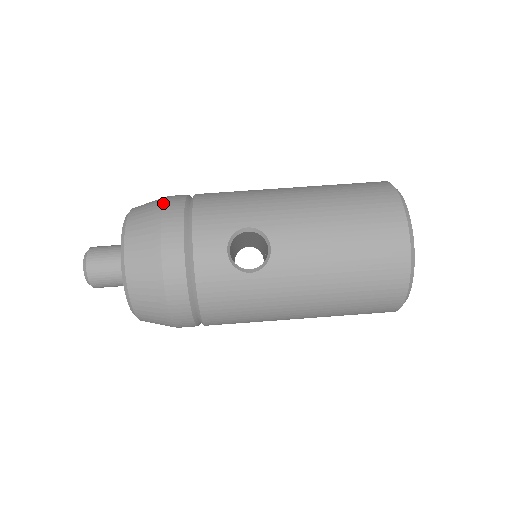
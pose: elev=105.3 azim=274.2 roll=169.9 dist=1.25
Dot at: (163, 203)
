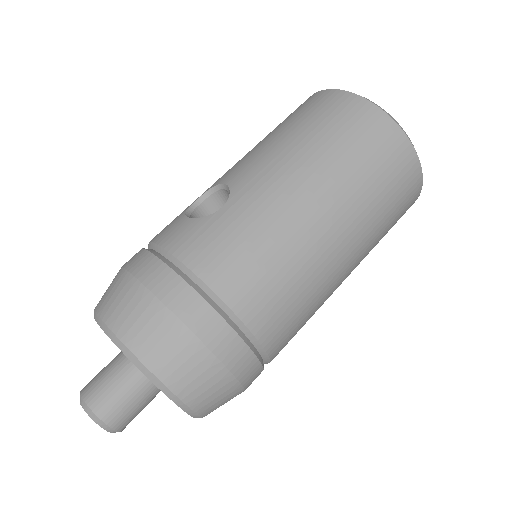
Dot at: occluded
